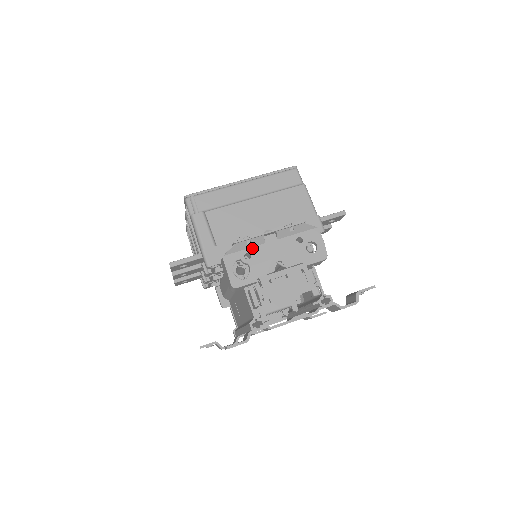
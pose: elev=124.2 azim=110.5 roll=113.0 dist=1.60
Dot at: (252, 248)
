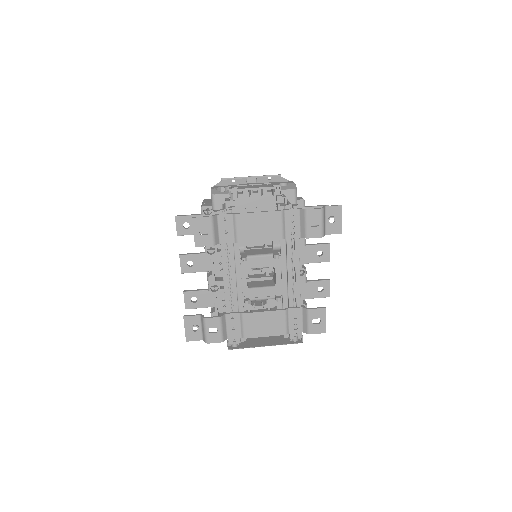
Dot at: occluded
